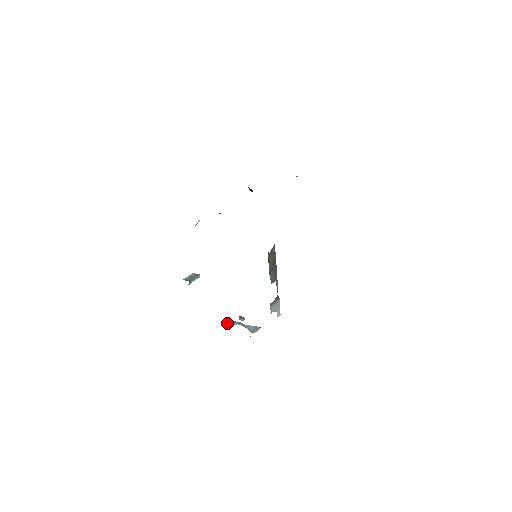
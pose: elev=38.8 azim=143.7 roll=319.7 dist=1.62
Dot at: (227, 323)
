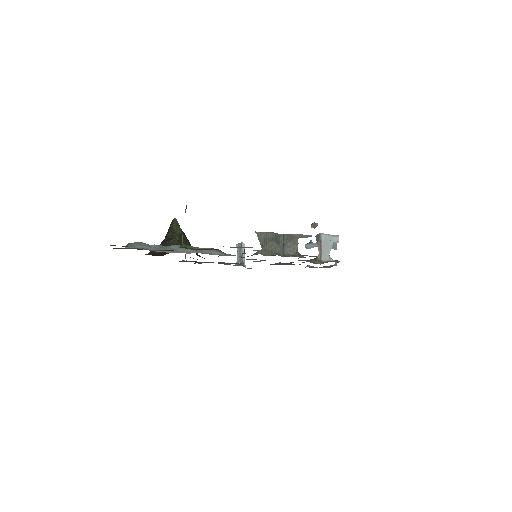
Dot at: occluded
